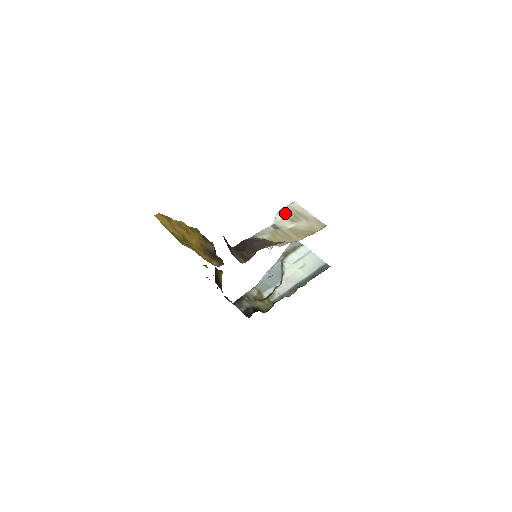
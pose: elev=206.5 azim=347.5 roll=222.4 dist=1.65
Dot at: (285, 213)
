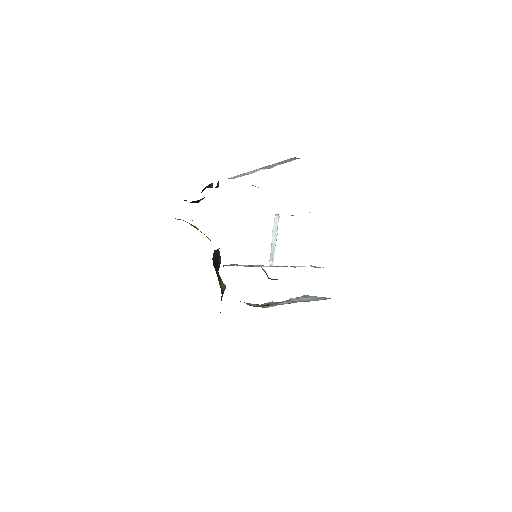
Dot at: occluded
